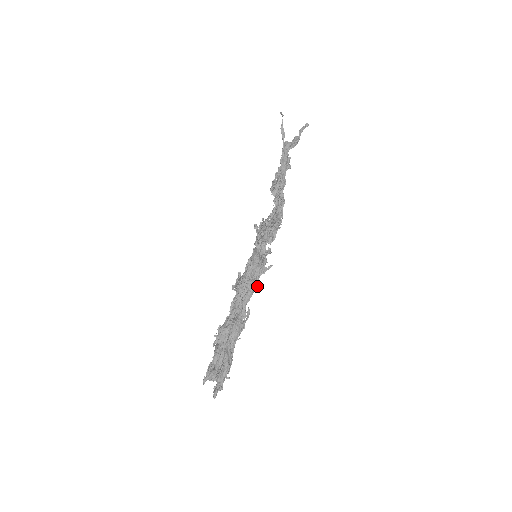
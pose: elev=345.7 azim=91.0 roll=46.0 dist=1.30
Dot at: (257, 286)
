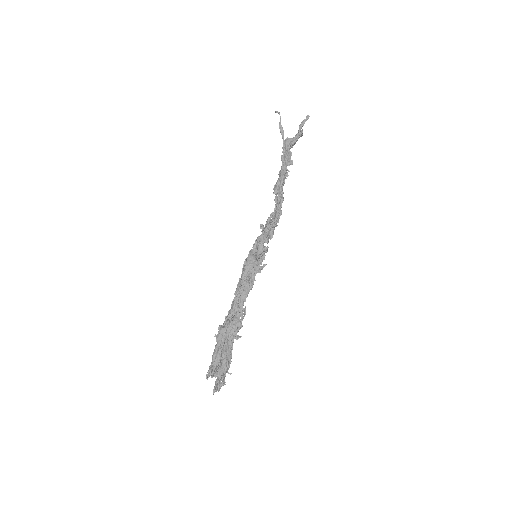
Dot at: (252, 285)
